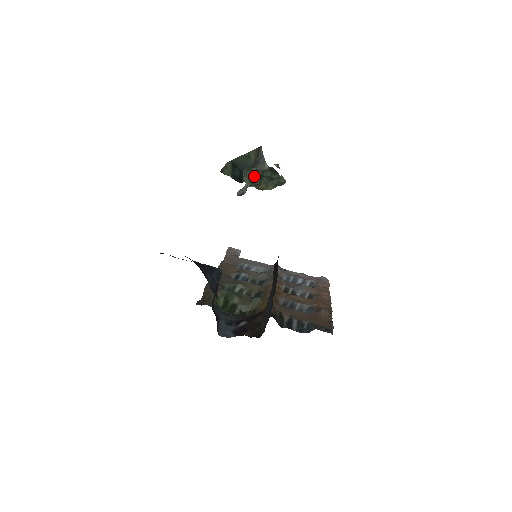
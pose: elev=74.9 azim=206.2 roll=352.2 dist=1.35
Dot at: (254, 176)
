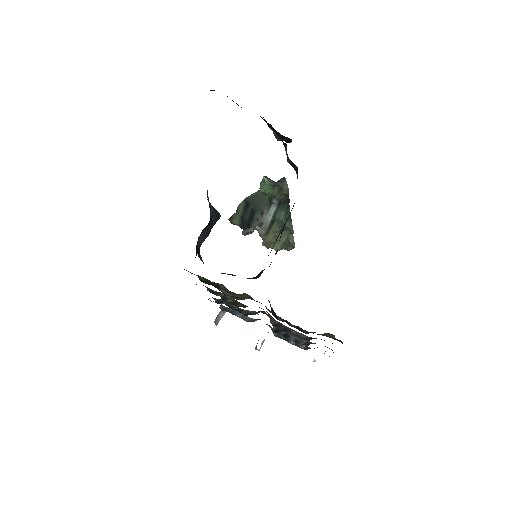
Dot at: occluded
